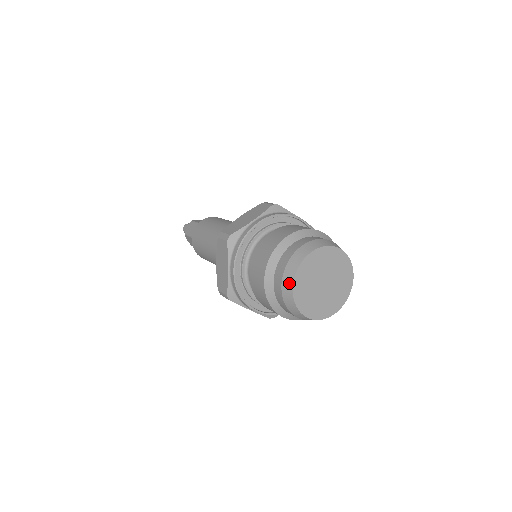
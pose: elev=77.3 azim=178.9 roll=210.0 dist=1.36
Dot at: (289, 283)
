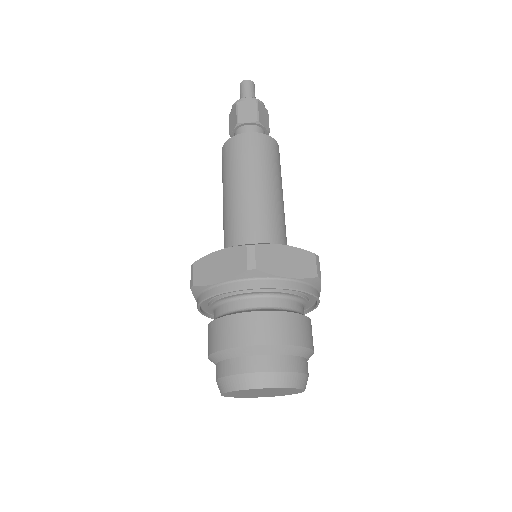
Dot at: (241, 385)
